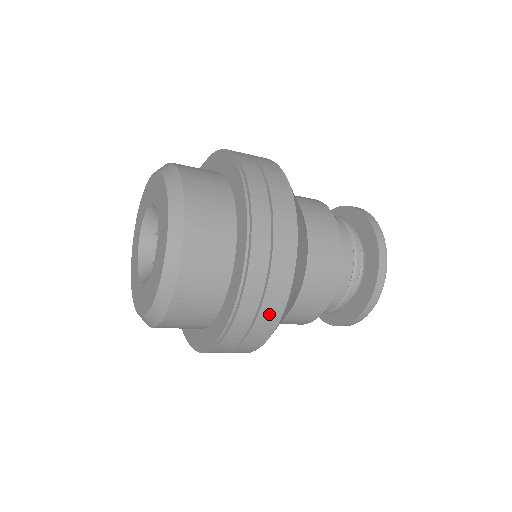
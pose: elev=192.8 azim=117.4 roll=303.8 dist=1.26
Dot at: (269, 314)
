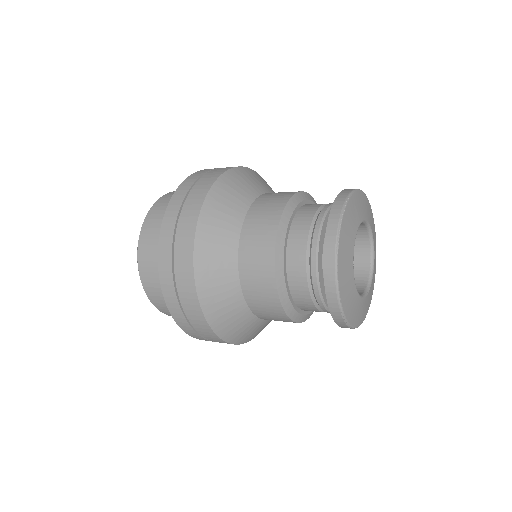
Dot at: (182, 260)
